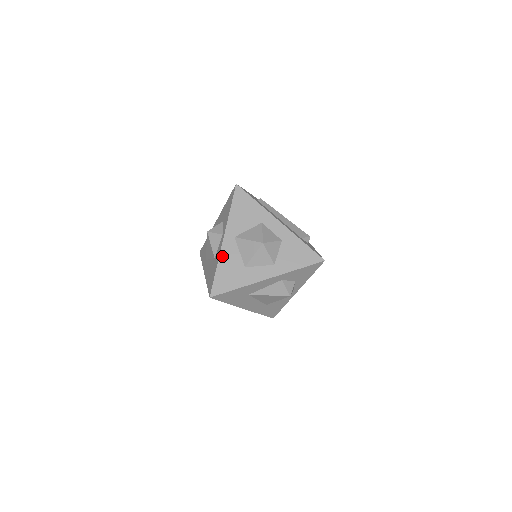
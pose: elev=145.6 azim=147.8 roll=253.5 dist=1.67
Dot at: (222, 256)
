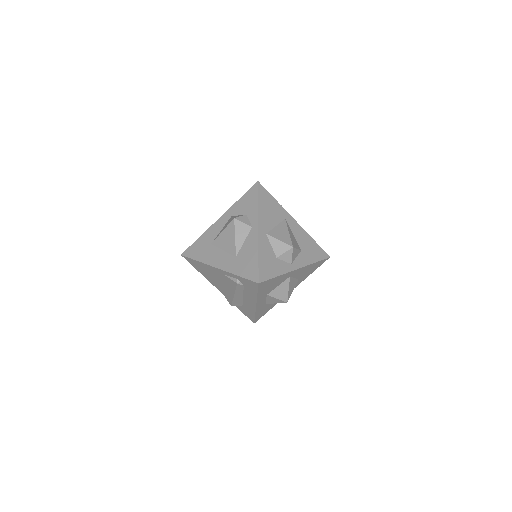
Dot at: occluded
